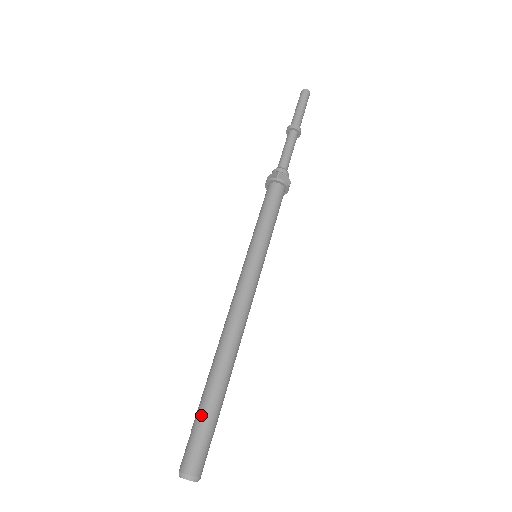
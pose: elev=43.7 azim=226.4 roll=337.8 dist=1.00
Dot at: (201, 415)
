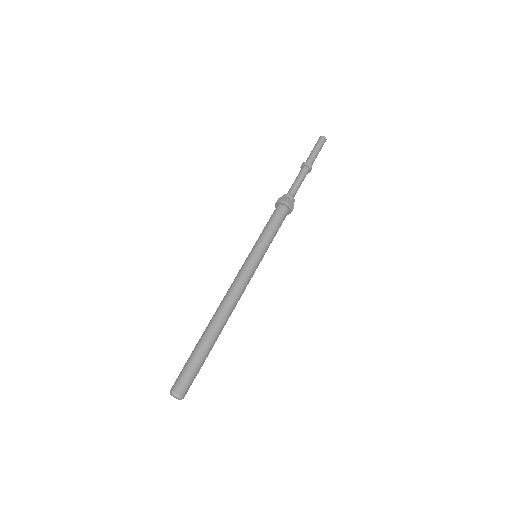
Dot at: (194, 357)
